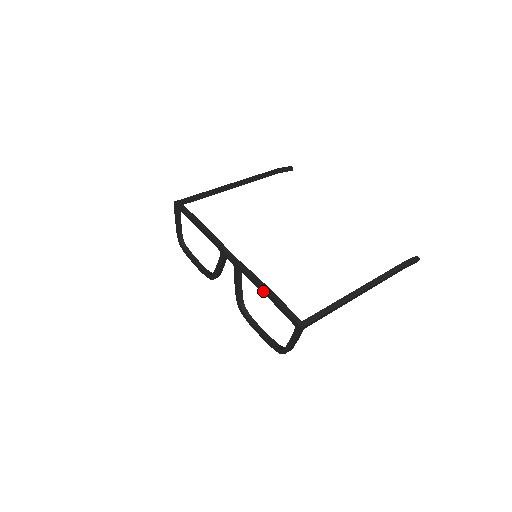
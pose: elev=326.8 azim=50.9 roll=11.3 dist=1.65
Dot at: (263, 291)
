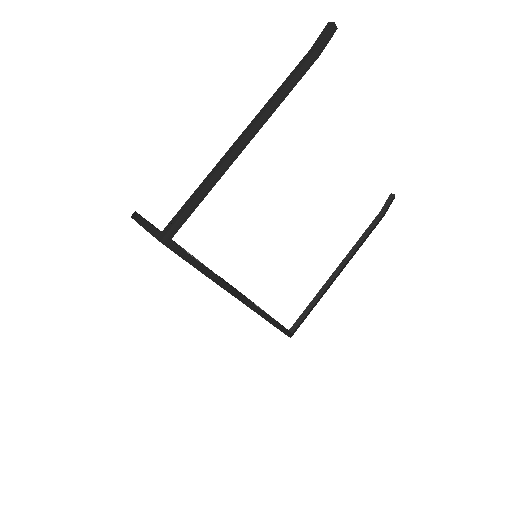
Dot at: occluded
